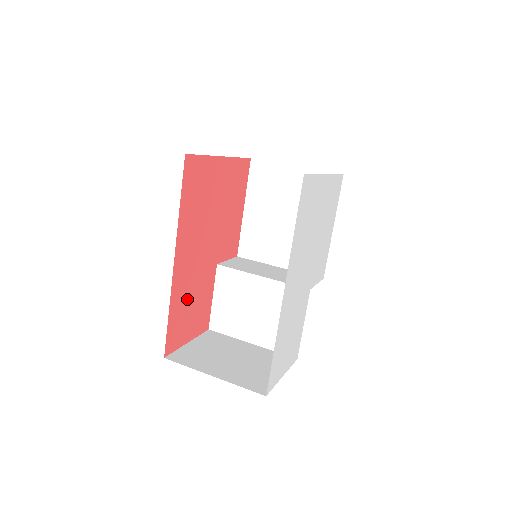
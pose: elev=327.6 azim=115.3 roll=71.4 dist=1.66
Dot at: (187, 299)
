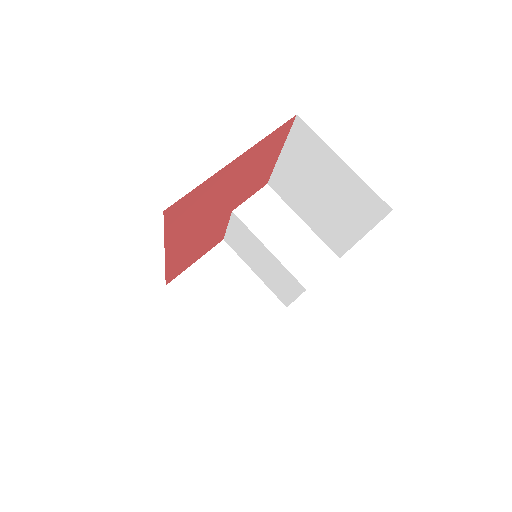
Dot at: (189, 252)
